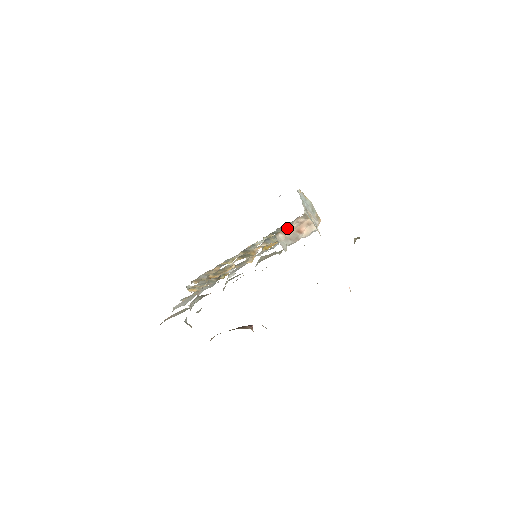
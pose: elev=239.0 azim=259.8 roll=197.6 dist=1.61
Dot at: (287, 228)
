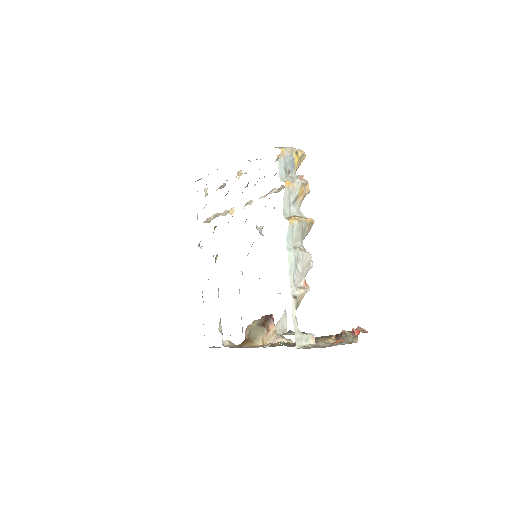
Dot at: occluded
